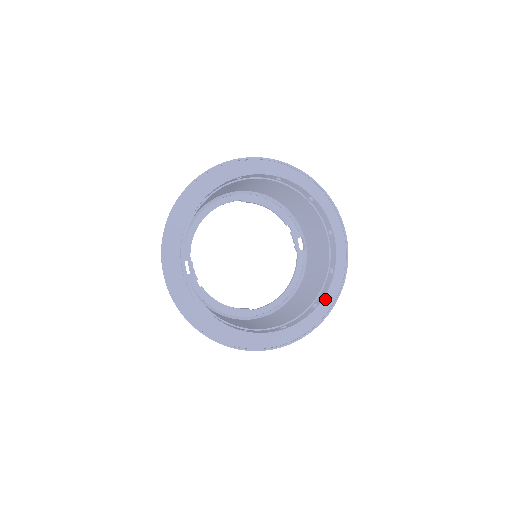
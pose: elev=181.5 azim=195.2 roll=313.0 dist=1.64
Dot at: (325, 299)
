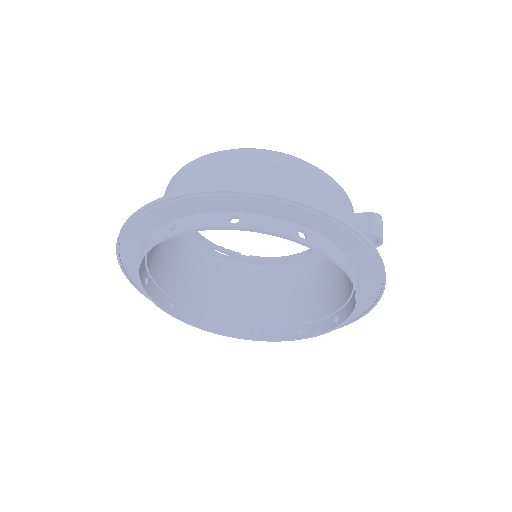
Dot at: (366, 279)
